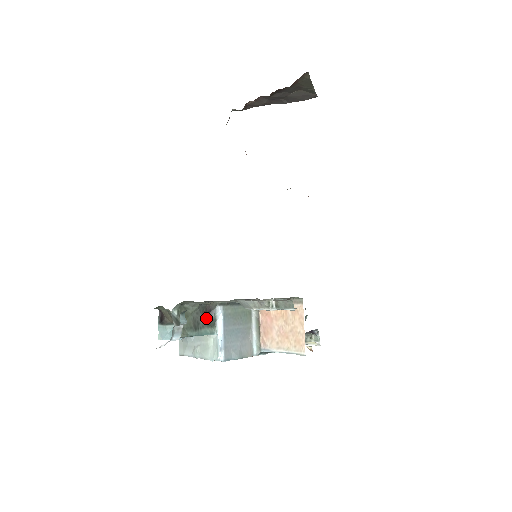
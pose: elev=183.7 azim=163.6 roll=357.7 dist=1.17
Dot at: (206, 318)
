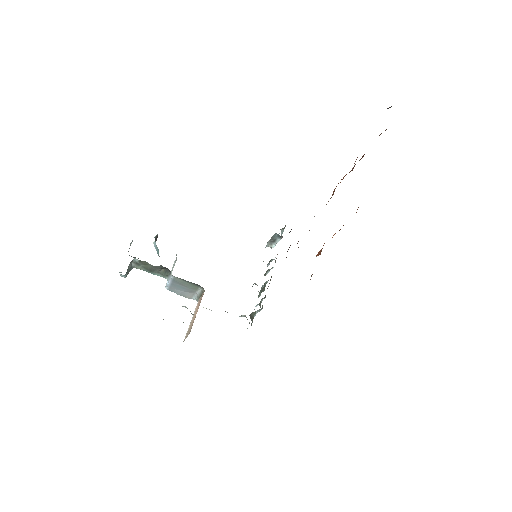
Dot at: (165, 269)
